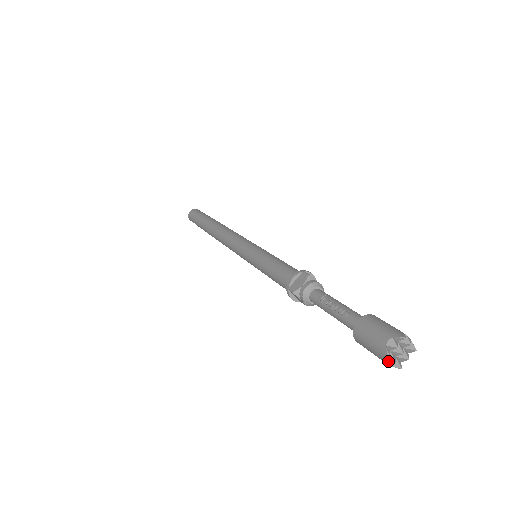
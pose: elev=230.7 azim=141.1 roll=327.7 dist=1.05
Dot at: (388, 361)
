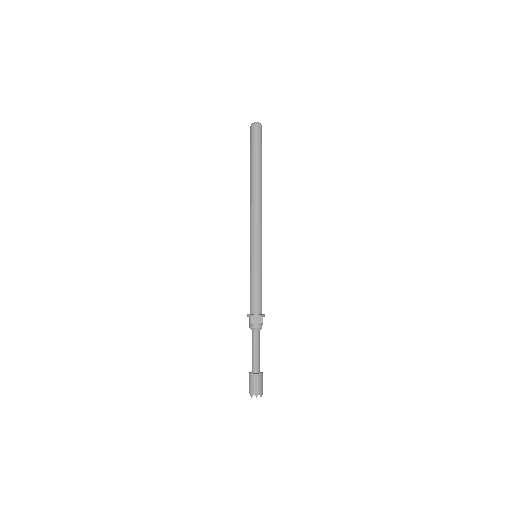
Dot at: occluded
